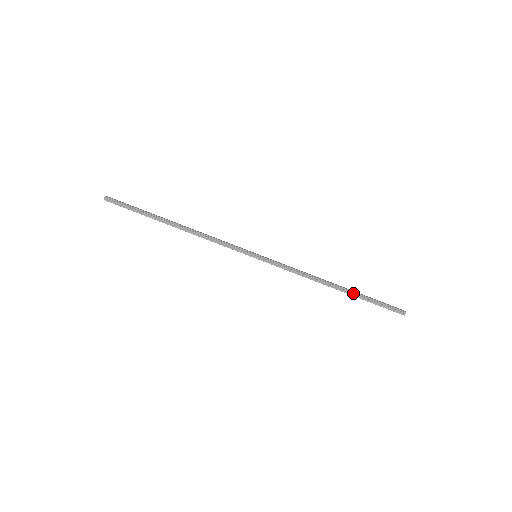
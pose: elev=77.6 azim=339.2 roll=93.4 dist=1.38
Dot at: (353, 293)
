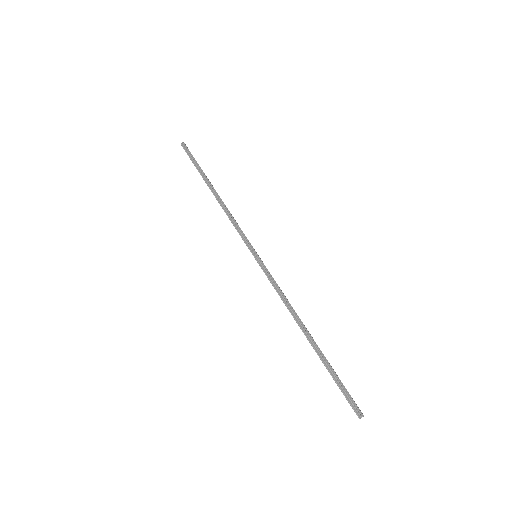
Dot at: (320, 352)
